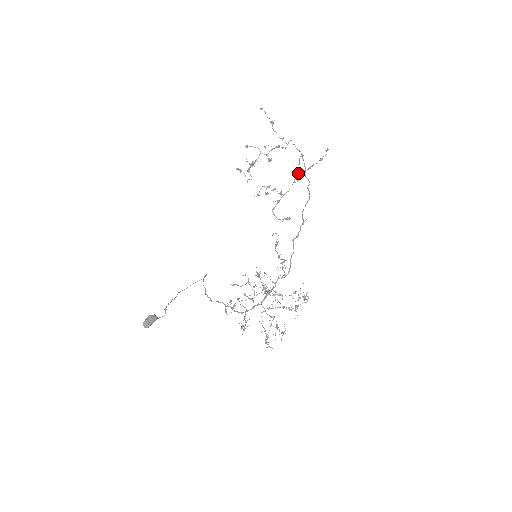
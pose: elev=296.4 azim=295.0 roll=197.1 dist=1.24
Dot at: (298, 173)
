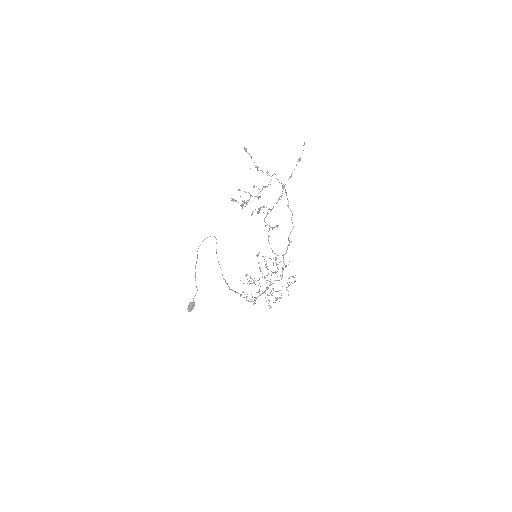
Dot at: (282, 193)
